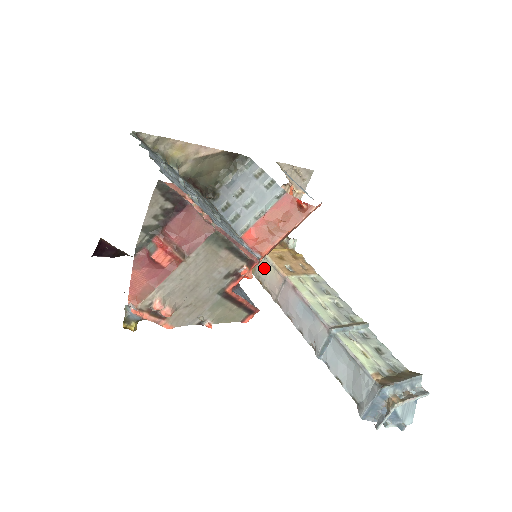
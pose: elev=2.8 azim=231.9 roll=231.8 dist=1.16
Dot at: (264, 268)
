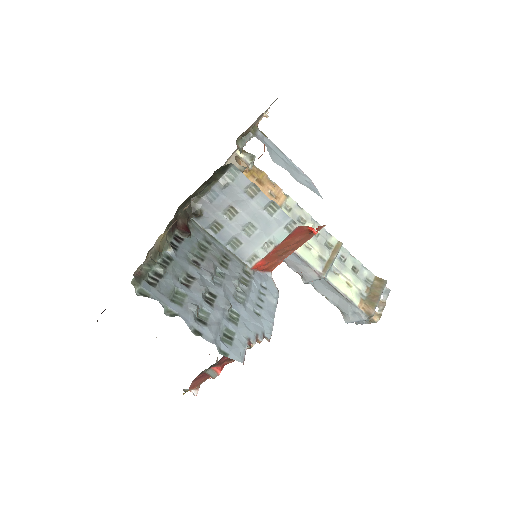
Dot at: occluded
